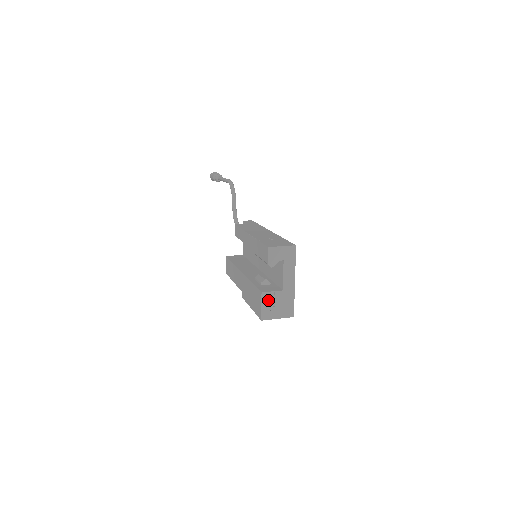
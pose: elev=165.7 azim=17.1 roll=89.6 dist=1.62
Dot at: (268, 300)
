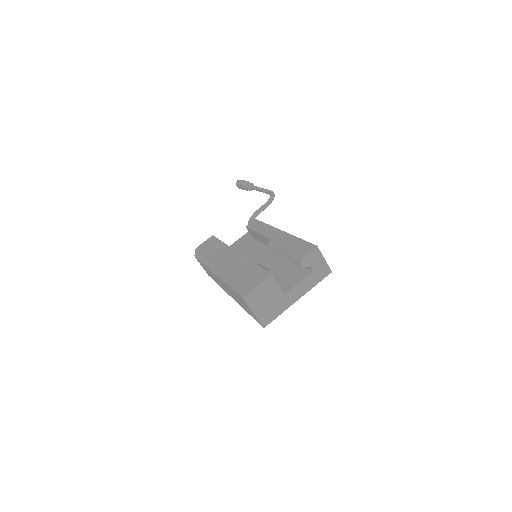
Dot at: (267, 287)
